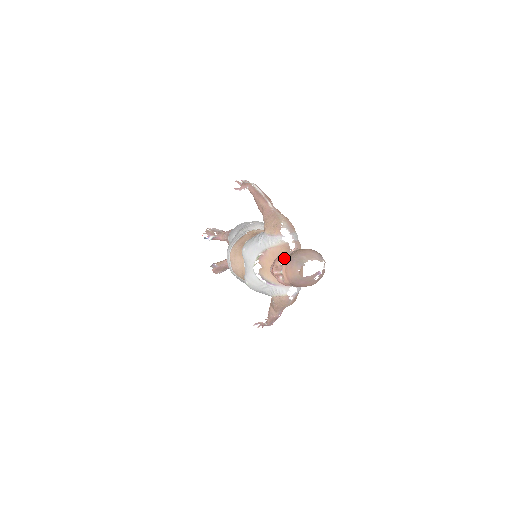
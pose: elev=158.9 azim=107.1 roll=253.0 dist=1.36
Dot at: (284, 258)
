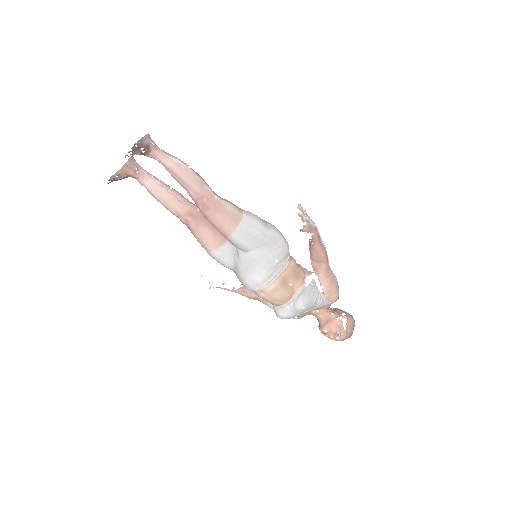
Dot at: (344, 332)
